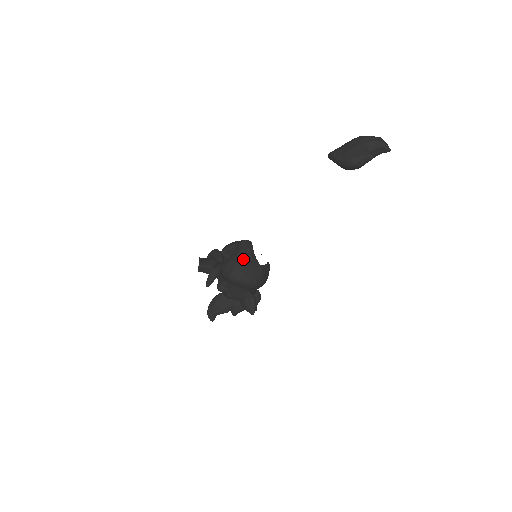
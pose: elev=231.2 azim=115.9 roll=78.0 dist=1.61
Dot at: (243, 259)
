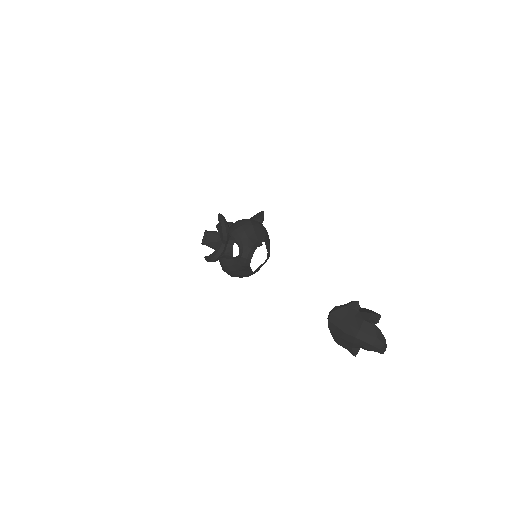
Dot at: (236, 271)
